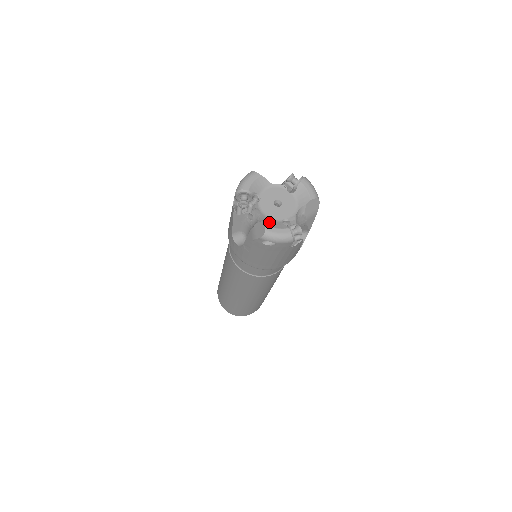
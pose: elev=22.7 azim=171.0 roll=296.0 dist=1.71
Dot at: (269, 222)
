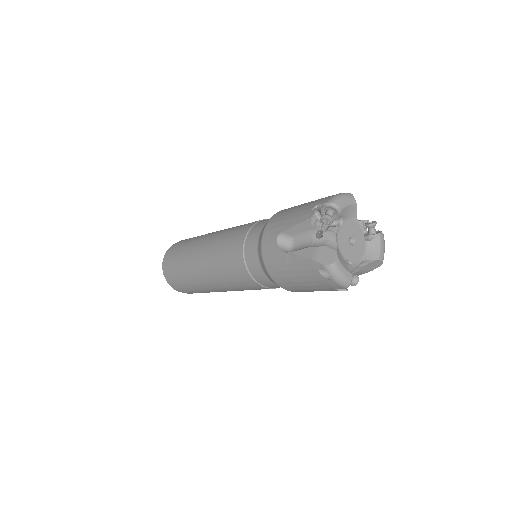
Dot at: (339, 255)
